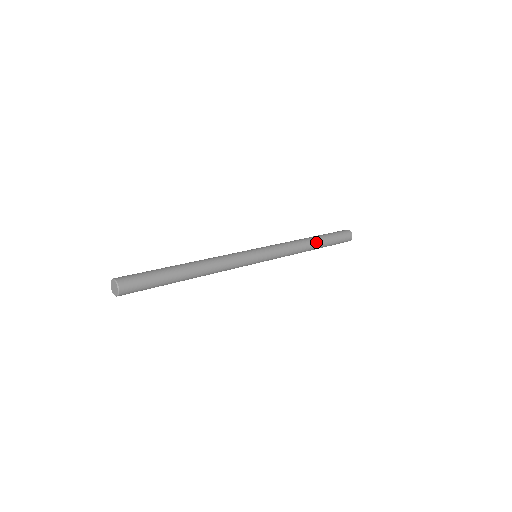
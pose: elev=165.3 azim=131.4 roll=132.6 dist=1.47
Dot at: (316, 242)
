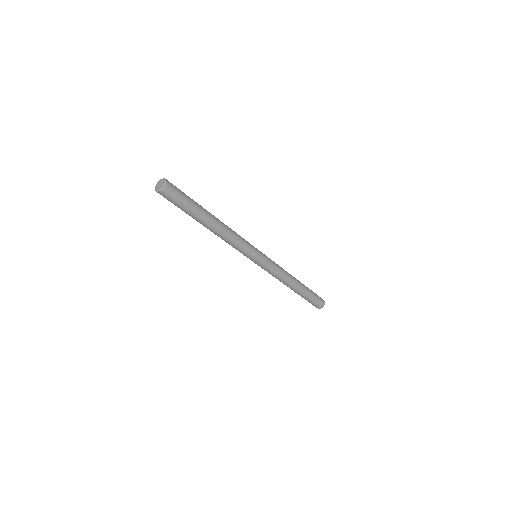
Dot at: occluded
